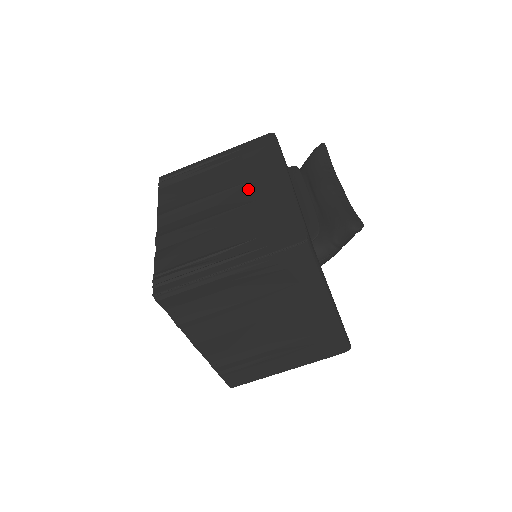
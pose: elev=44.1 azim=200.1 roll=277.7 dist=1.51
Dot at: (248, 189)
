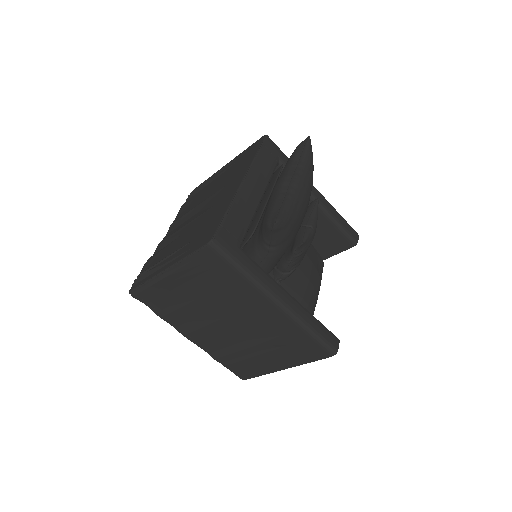
Dot at: (218, 195)
